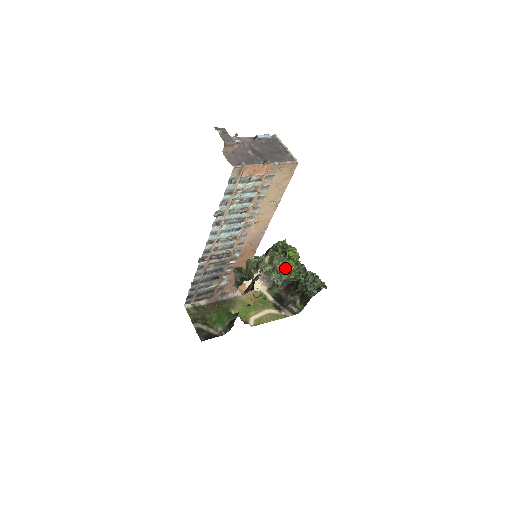
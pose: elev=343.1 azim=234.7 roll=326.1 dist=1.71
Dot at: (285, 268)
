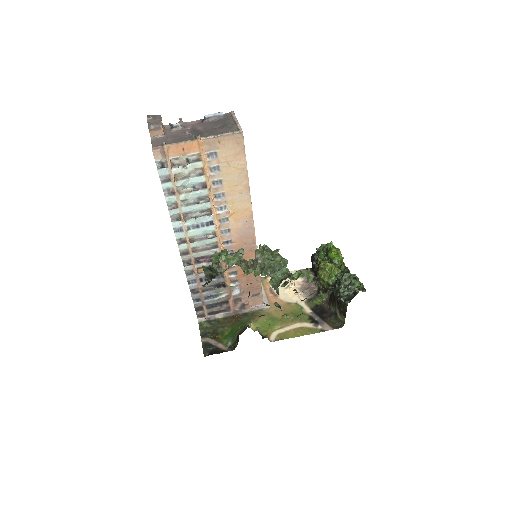
Dot at: (269, 262)
